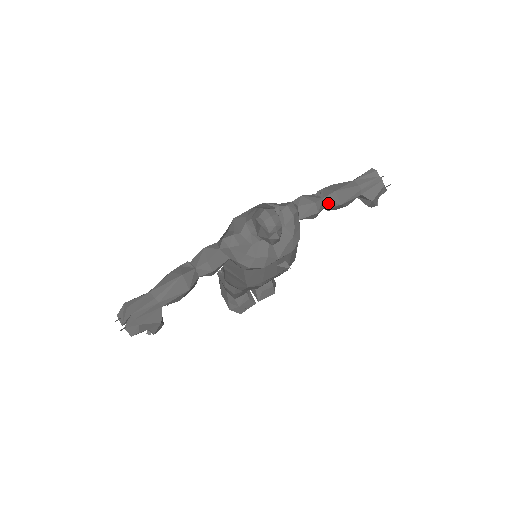
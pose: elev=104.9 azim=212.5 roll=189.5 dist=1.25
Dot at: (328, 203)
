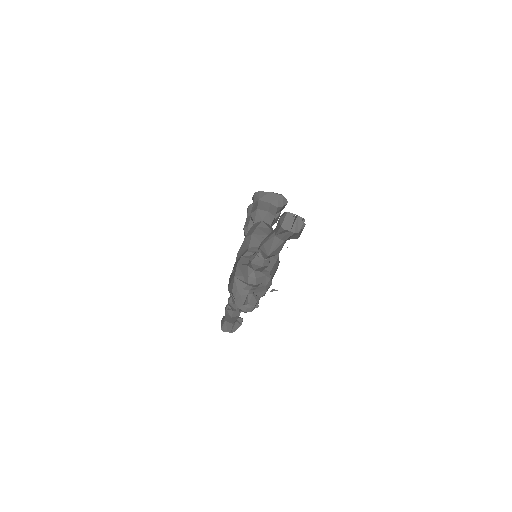
Dot at: occluded
